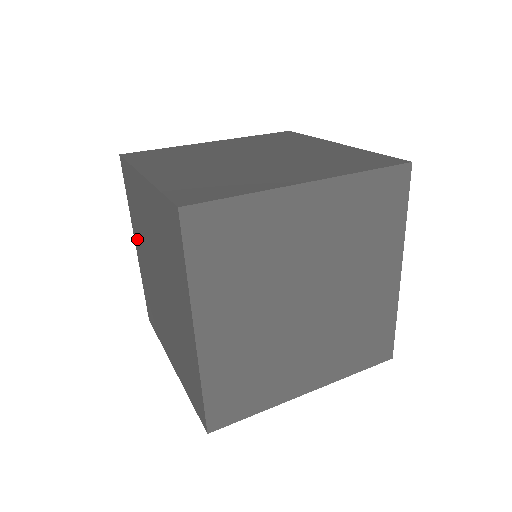
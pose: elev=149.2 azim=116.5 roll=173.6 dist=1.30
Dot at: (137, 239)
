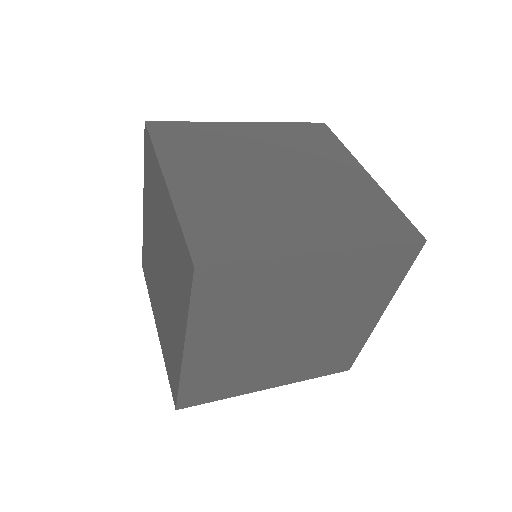
Dot at: (146, 205)
